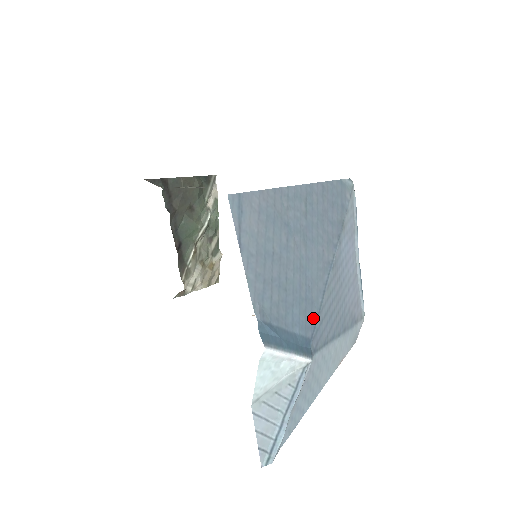
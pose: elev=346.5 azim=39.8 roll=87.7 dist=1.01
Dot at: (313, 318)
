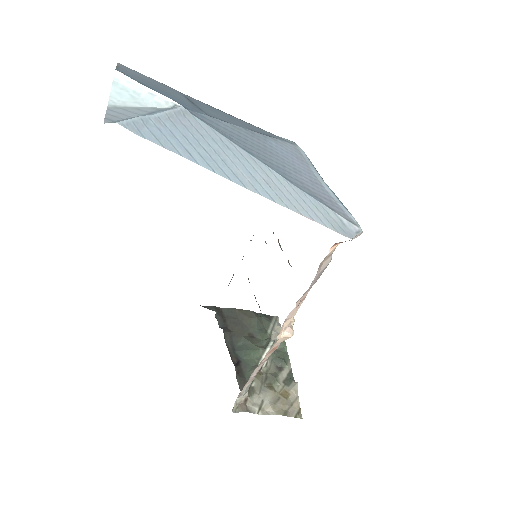
Dot at: (198, 111)
